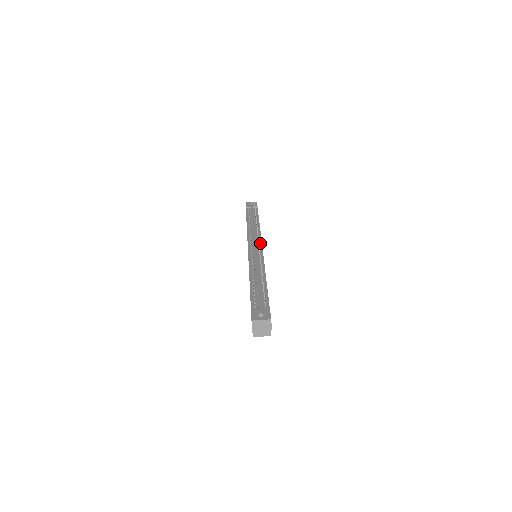
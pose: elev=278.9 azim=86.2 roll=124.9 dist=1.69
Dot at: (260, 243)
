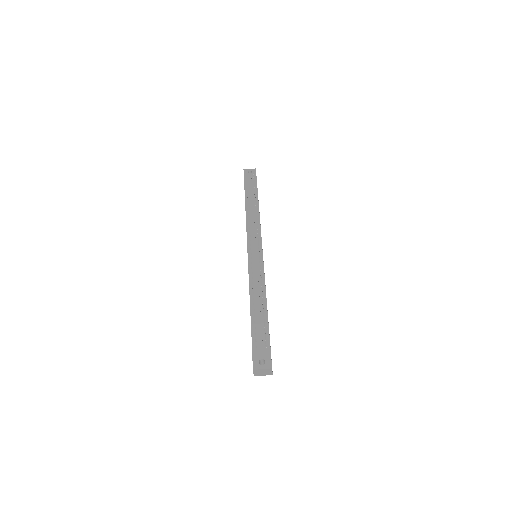
Dot at: (260, 242)
